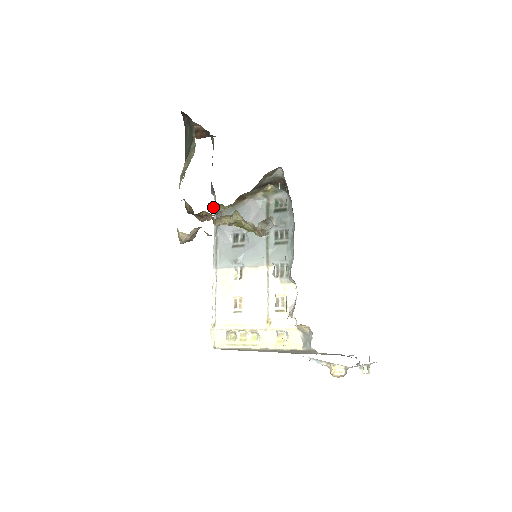
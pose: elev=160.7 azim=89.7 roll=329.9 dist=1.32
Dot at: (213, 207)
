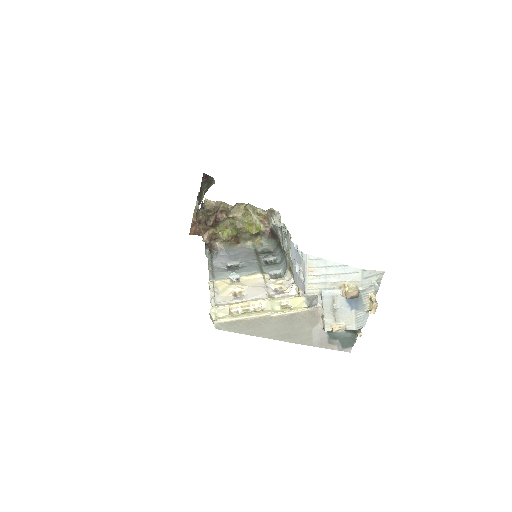
Dot at: (217, 234)
